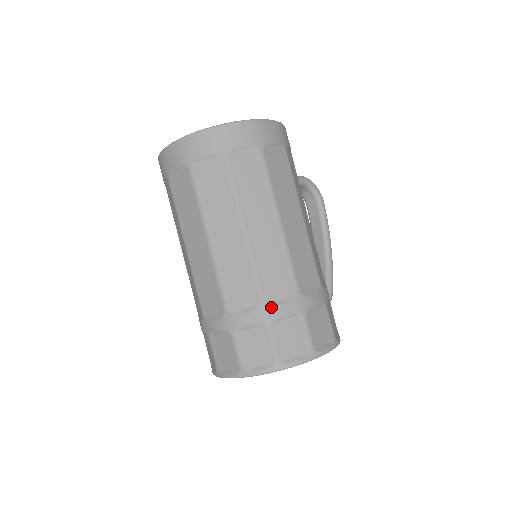
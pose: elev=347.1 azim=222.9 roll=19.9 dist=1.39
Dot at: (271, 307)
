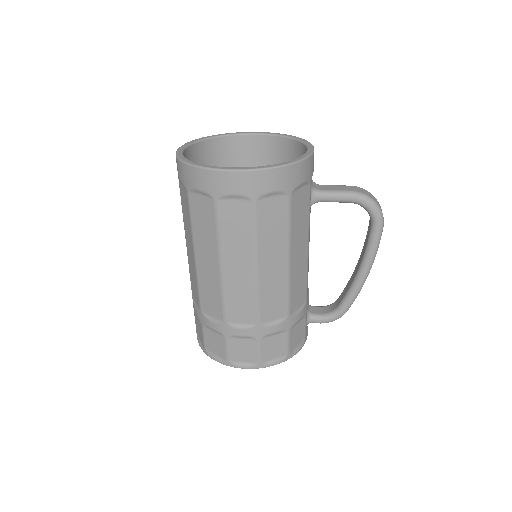
Dot at: (204, 317)
